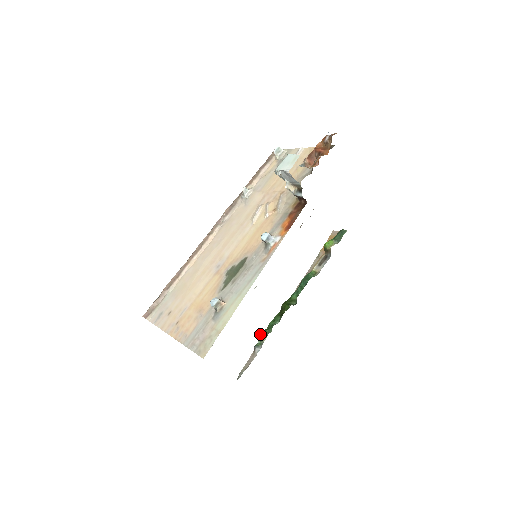
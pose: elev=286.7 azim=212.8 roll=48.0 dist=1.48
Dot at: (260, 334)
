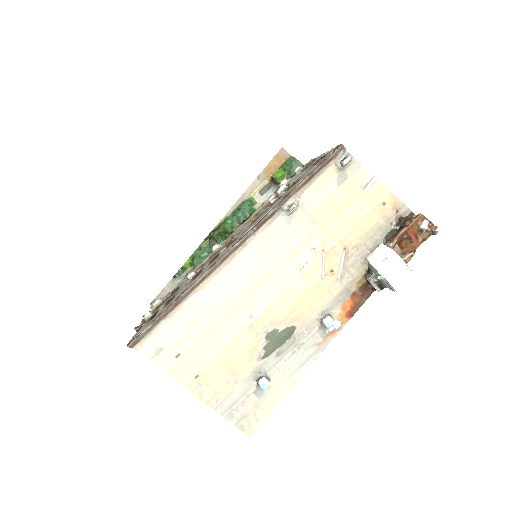
Dot at: (185, 264)
